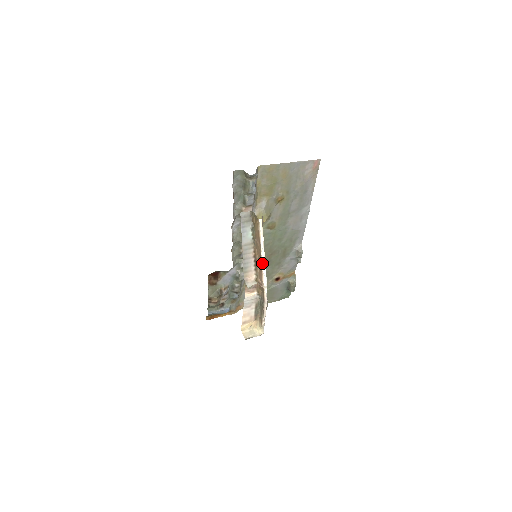
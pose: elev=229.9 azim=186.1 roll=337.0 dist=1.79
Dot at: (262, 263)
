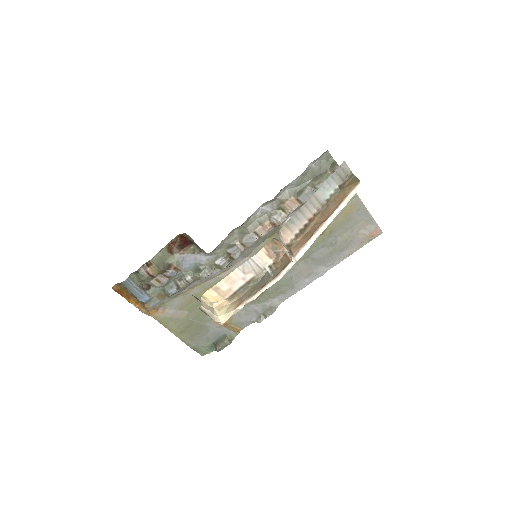
Dot at: (319, 230)
